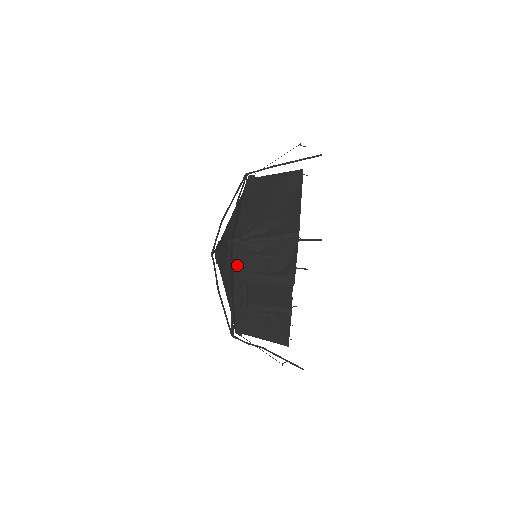
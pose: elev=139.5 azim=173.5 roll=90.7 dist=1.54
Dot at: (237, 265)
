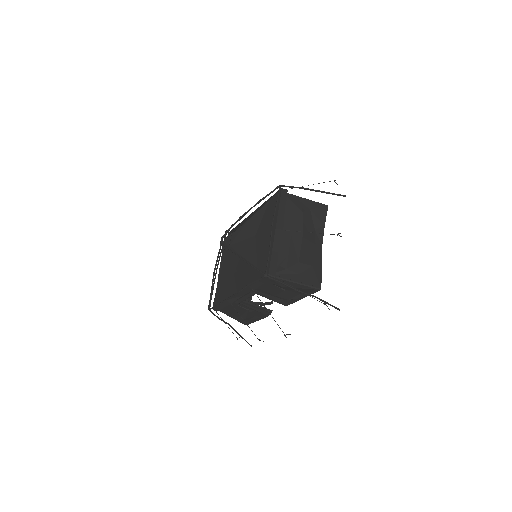
Dot at: (257, 285)
